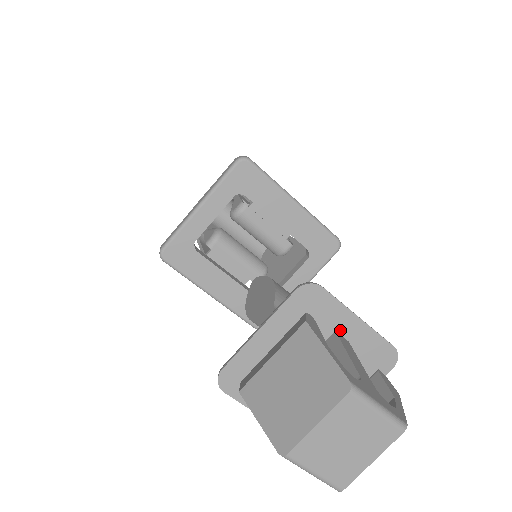
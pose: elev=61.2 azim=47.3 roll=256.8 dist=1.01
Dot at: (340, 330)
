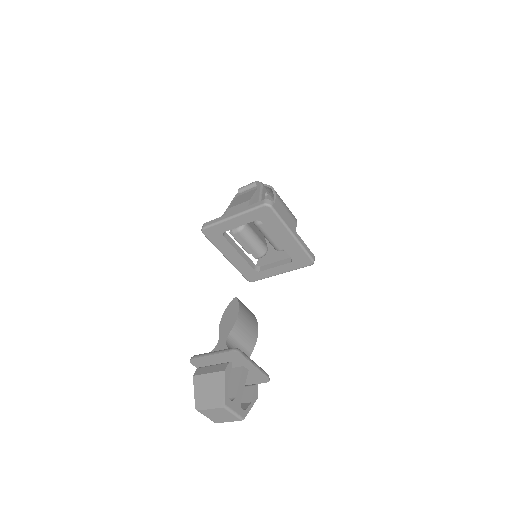
Dot at: (246, 366)
